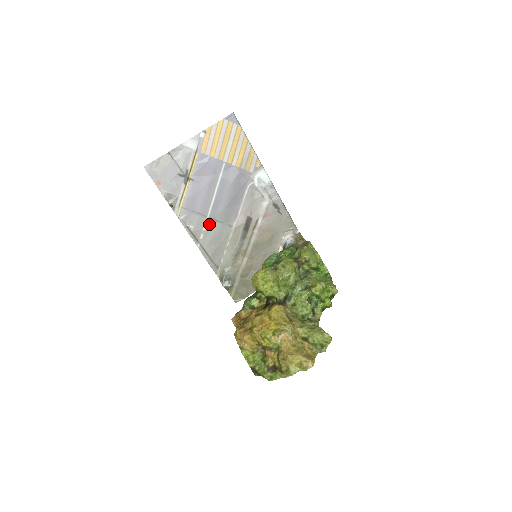
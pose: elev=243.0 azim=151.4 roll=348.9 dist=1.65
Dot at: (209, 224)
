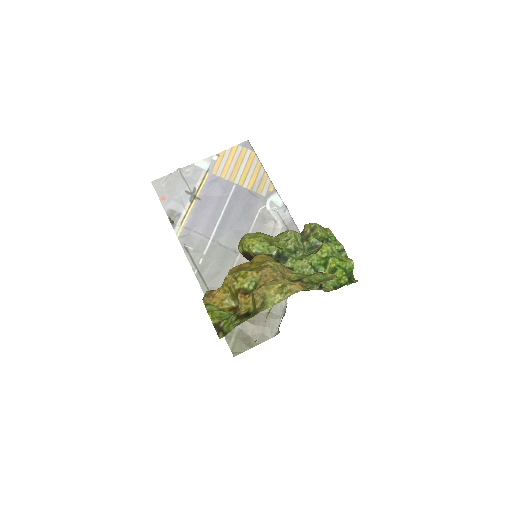
Dot at: (211, 248)
